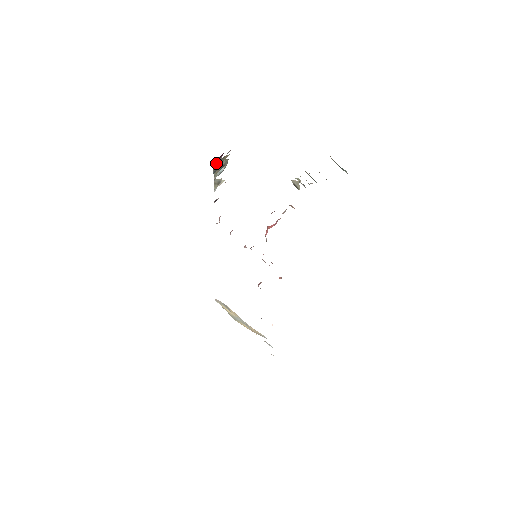
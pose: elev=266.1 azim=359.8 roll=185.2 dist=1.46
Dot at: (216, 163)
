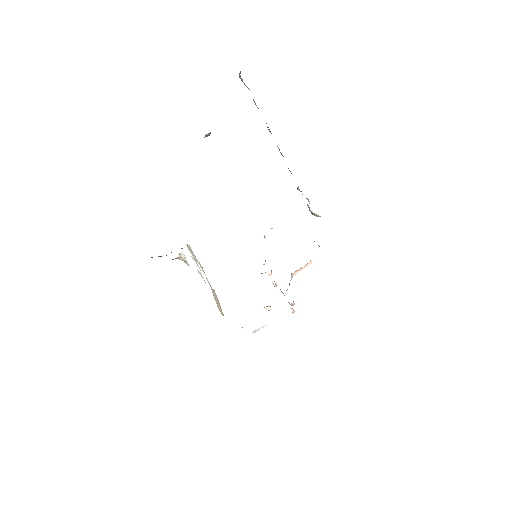
Dot at: occluded
